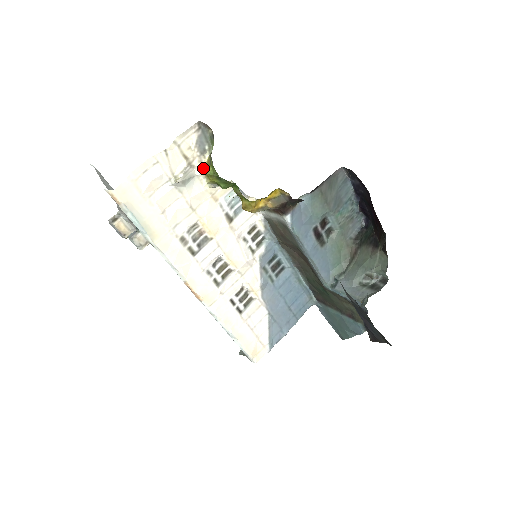
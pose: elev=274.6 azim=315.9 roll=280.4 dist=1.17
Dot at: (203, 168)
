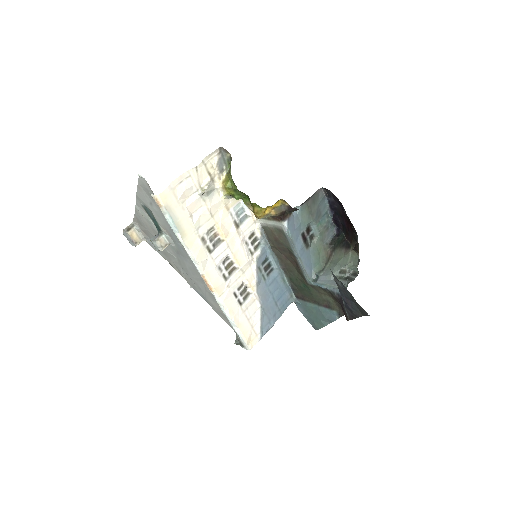
Dot at: (222, 183)
